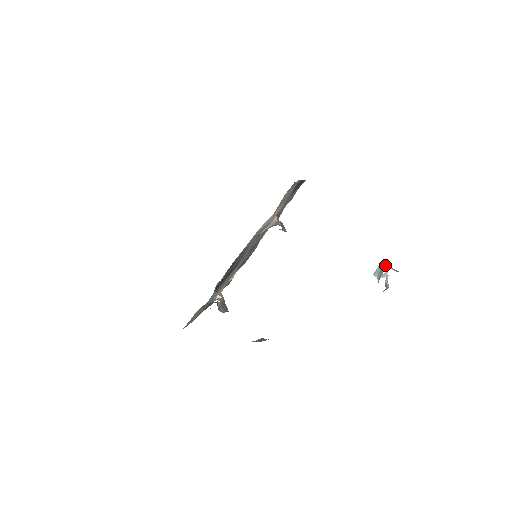
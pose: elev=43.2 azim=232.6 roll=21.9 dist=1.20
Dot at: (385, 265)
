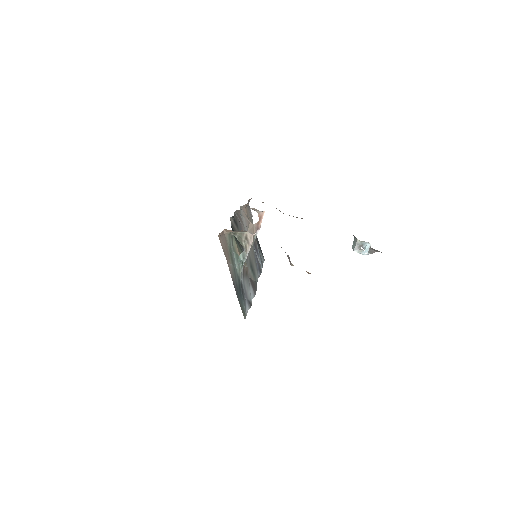
Dot at: occluded
